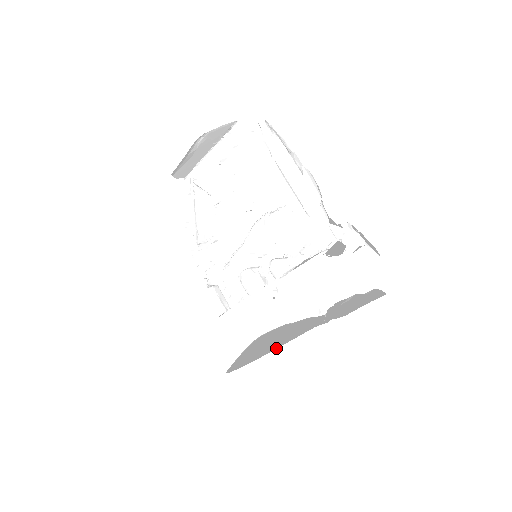
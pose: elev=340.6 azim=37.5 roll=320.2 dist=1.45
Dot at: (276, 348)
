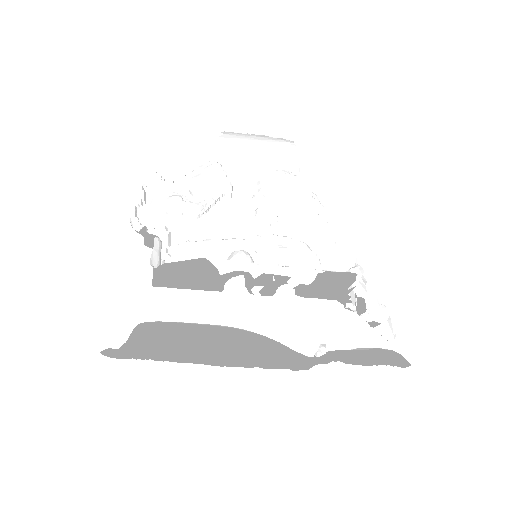
Dot at: (252, 345)
